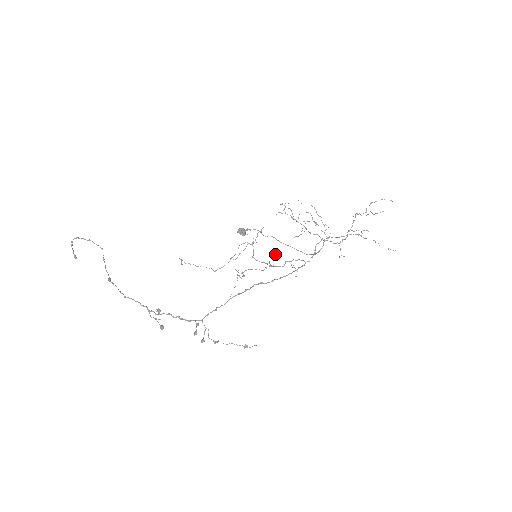
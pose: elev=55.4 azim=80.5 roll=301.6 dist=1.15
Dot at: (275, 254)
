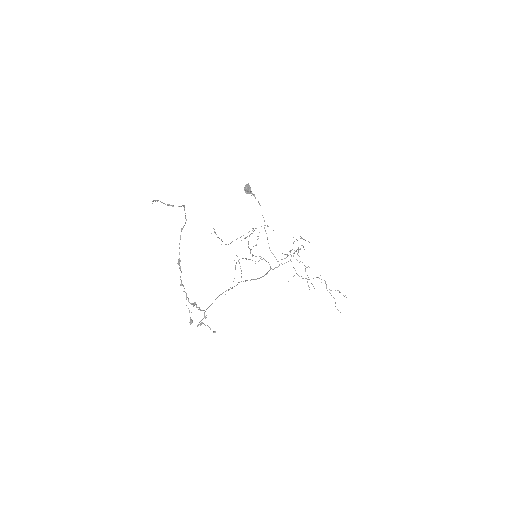
Dot at: occluded
